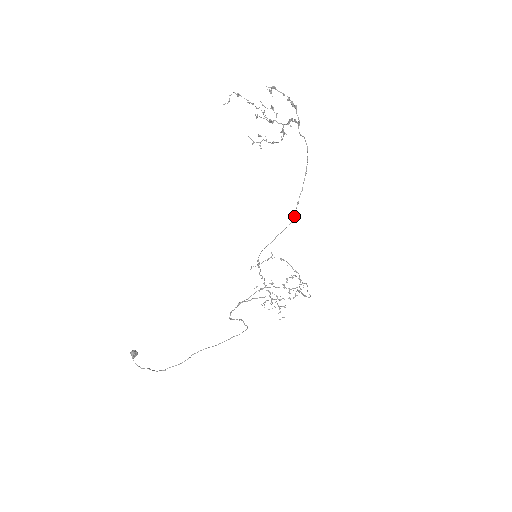
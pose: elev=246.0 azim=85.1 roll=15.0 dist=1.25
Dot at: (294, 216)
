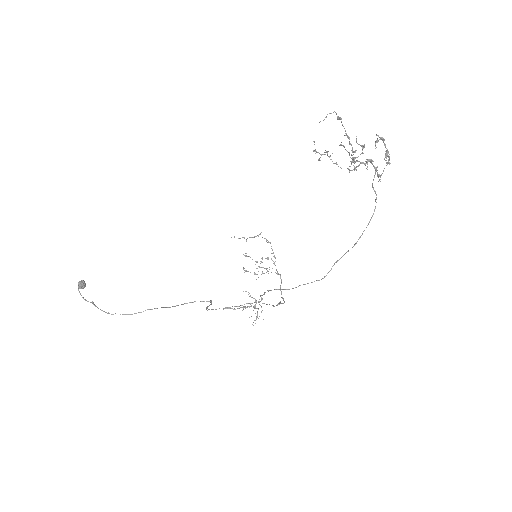
Dot at: occluded
